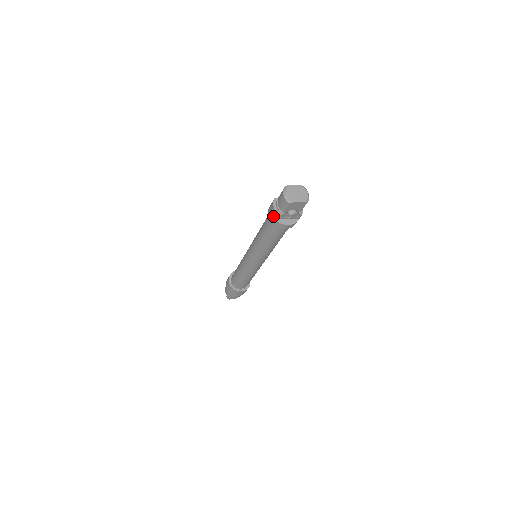
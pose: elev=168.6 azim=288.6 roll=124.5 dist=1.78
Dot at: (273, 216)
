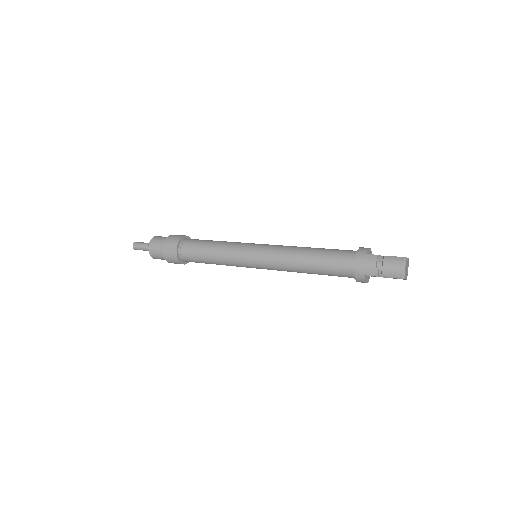
Dot at: (366, 271)
